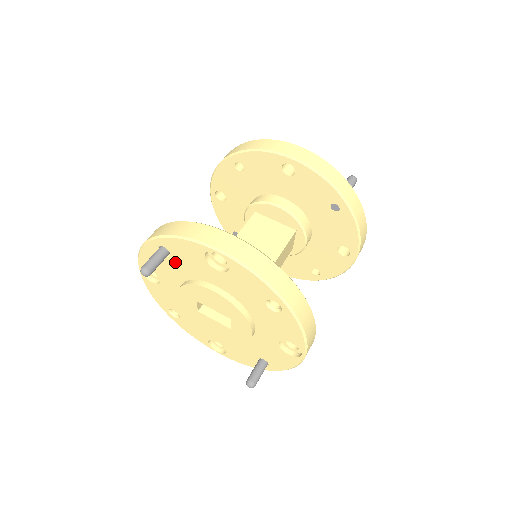
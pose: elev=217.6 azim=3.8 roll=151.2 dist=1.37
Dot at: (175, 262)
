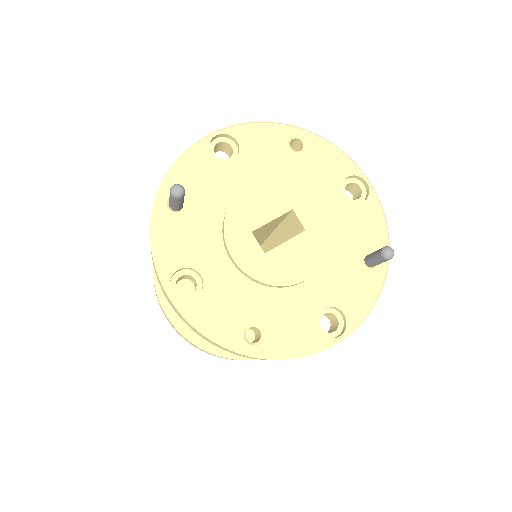
Dot at: (195, 207)
